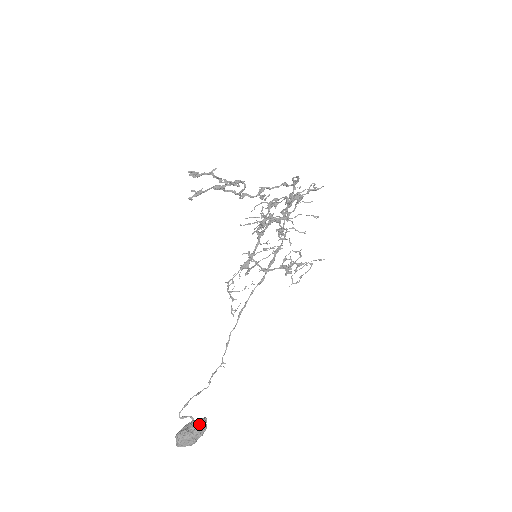
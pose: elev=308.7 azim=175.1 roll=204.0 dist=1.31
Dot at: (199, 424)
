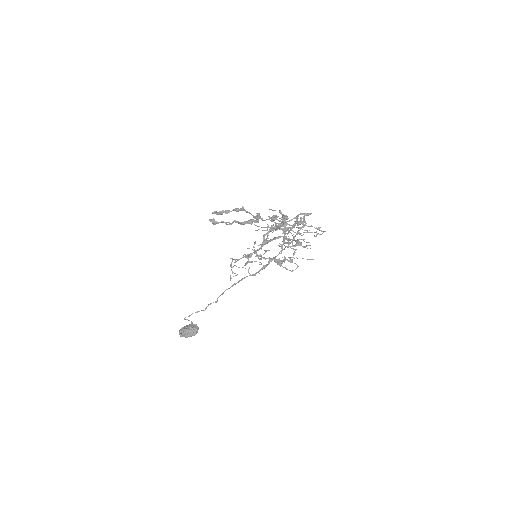
Dot at: (193, 333)
